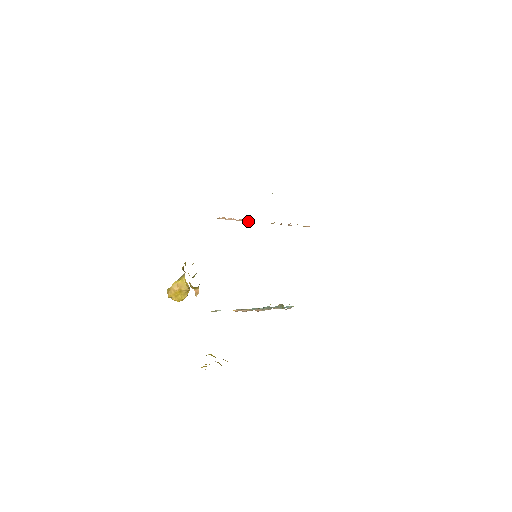
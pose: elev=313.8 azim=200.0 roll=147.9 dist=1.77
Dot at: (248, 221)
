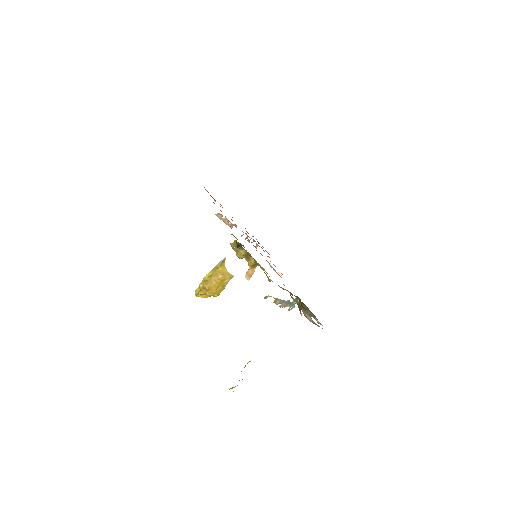
Dot at: (231, 227)
